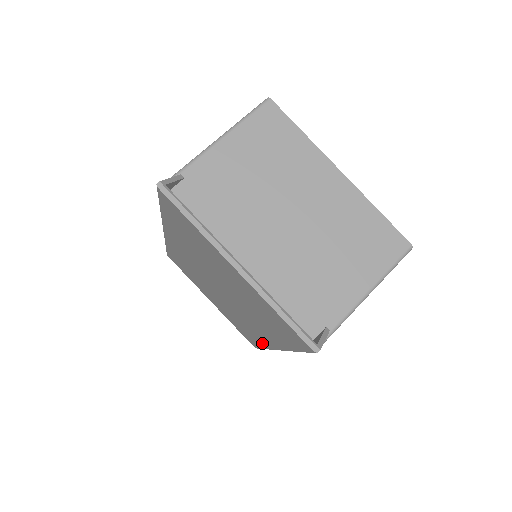
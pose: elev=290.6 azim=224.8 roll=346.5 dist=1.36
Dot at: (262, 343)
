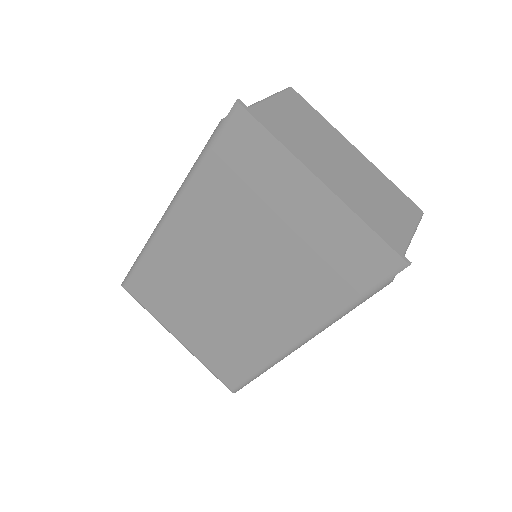
Dot at: (267, 354)
